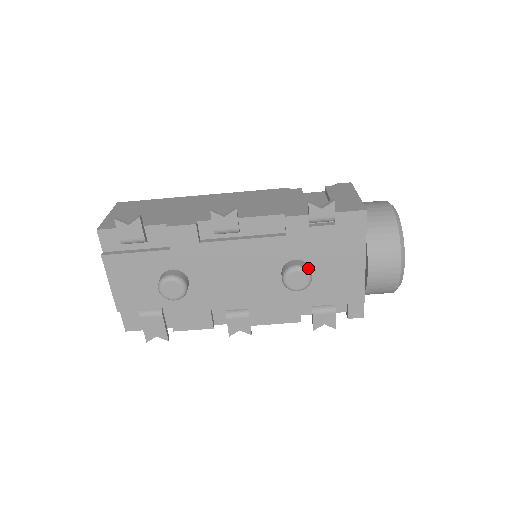
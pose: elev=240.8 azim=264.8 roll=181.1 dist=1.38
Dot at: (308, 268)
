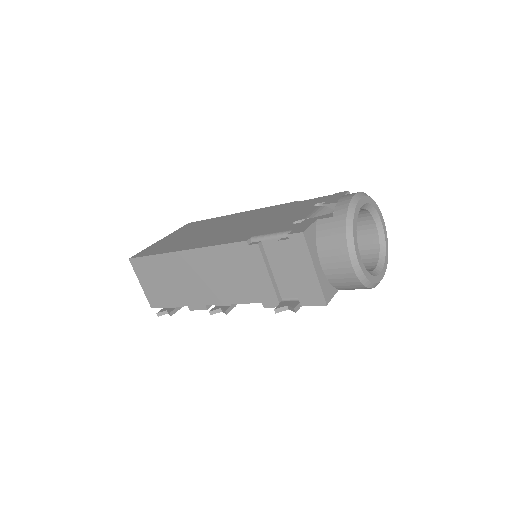
Dot at: occluded
